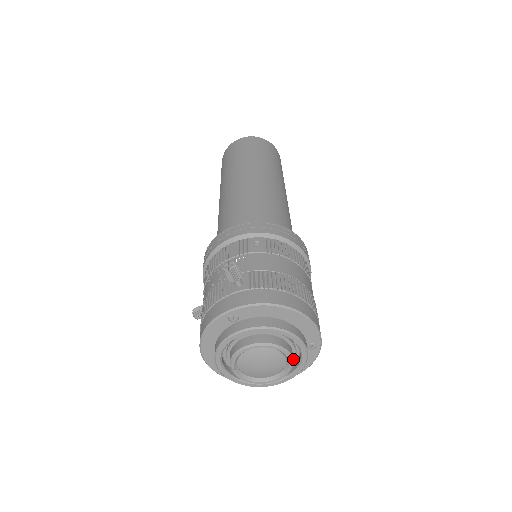
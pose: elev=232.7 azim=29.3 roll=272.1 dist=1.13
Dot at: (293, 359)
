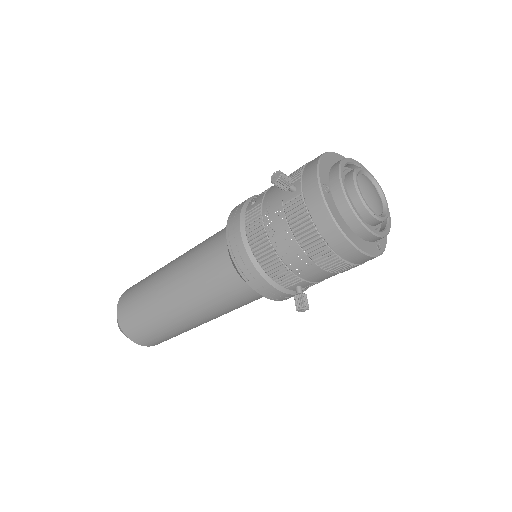
Dot at: occluded
